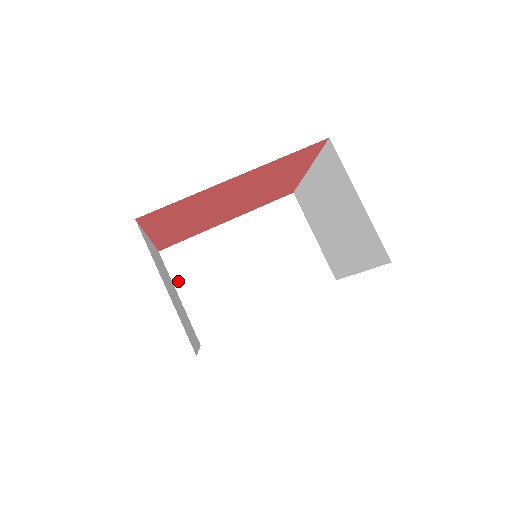
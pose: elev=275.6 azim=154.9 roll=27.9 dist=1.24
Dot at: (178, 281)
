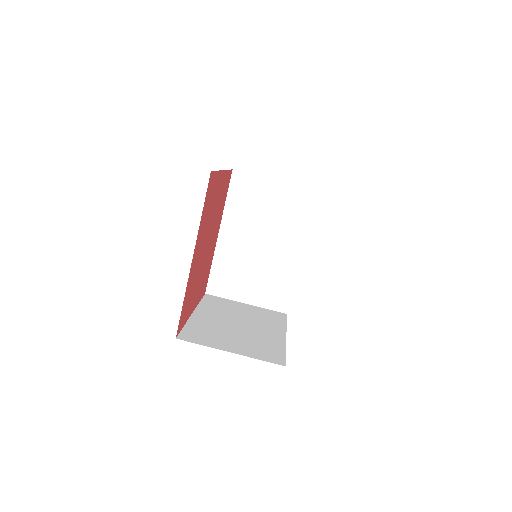
Dot at: (234, 296)
